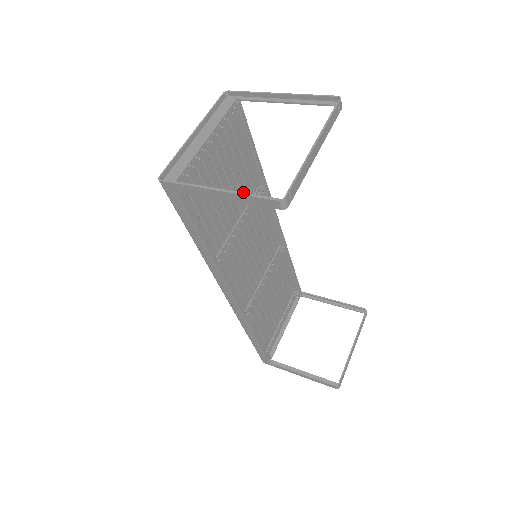
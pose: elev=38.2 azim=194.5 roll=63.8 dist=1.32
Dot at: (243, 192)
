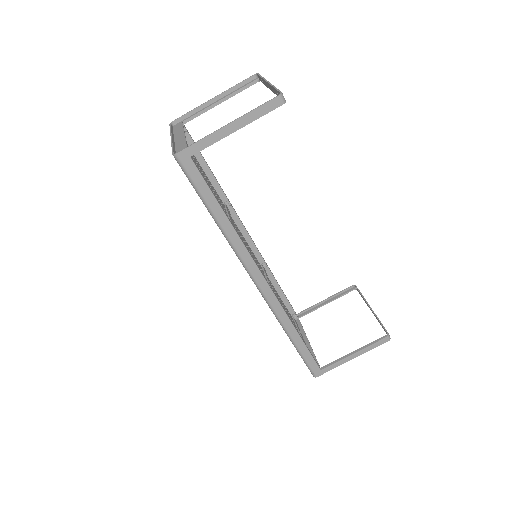
Dot at: (219, 201)
